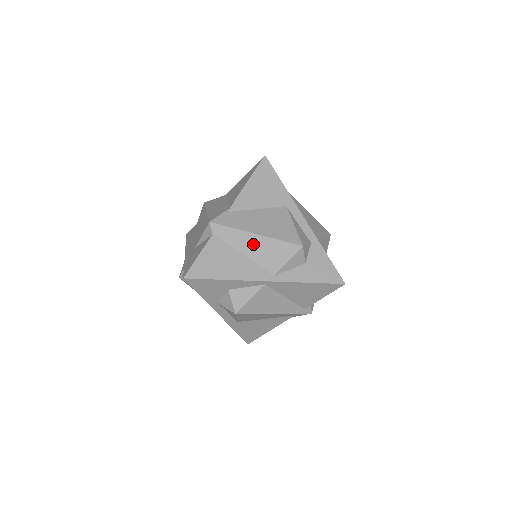
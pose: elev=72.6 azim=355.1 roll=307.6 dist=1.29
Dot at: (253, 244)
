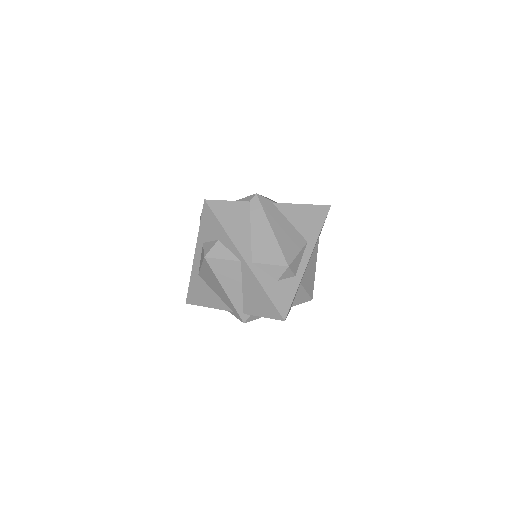
Dot at: (263, 232)
